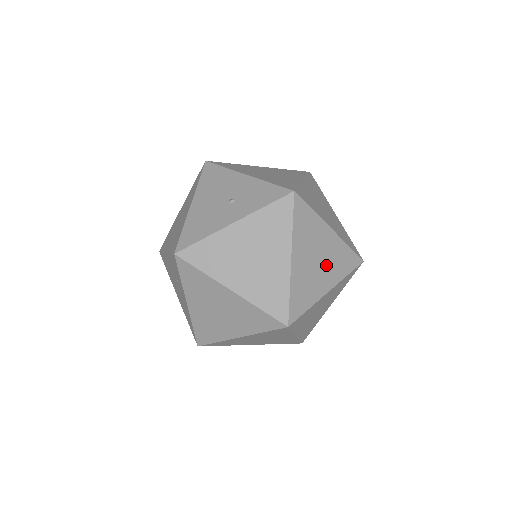
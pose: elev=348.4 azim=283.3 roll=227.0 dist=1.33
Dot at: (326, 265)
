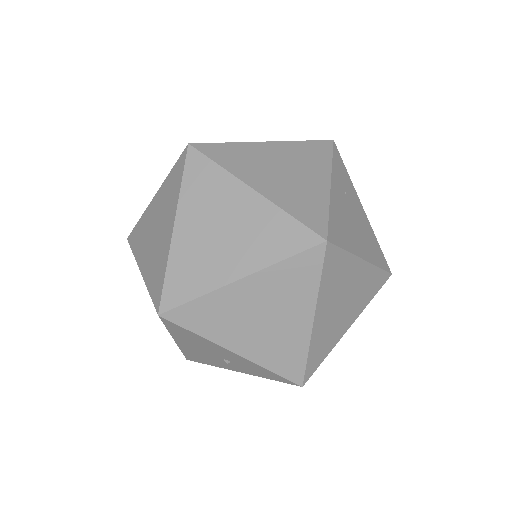
Dot at: occluded
